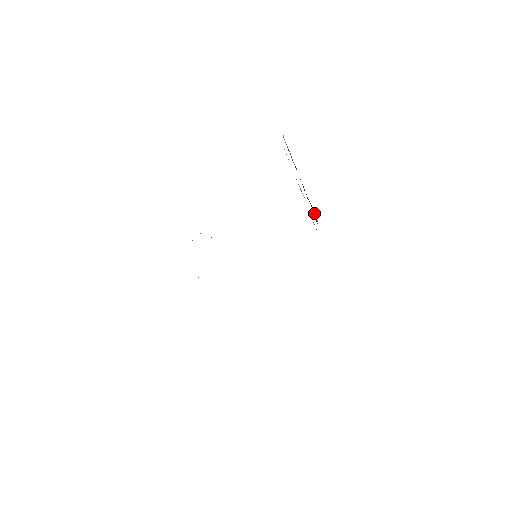
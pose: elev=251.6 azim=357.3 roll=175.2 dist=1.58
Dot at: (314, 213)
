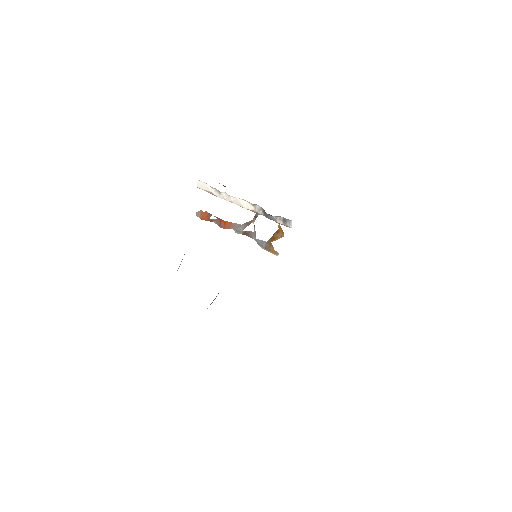
Dot at: (271, 239)
